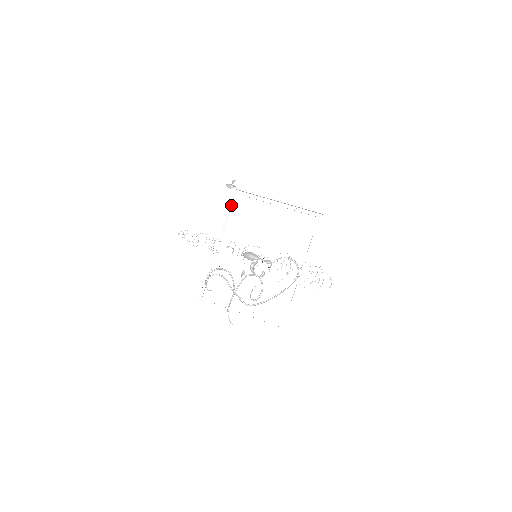
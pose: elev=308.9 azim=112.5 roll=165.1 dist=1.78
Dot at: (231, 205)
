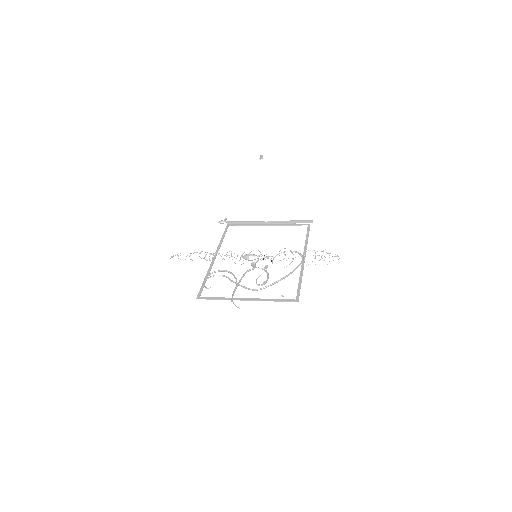
Dot at: (224, 232)
